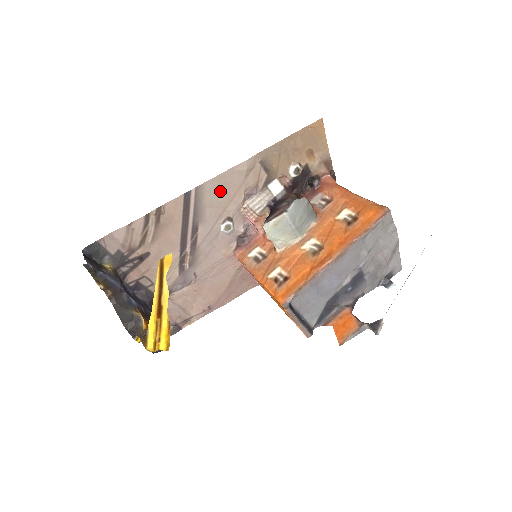
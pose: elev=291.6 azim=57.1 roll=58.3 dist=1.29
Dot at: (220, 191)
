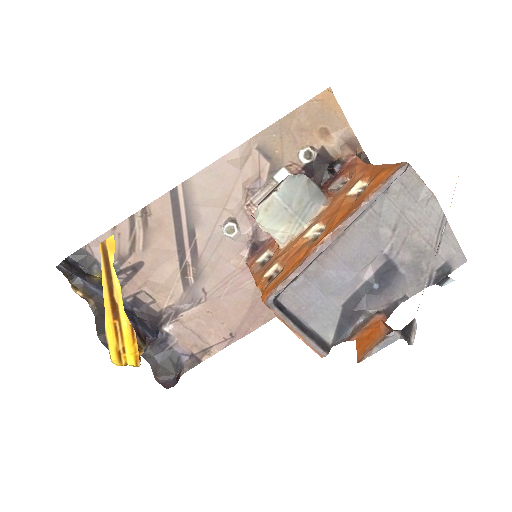
Dot at: (213, 186)
